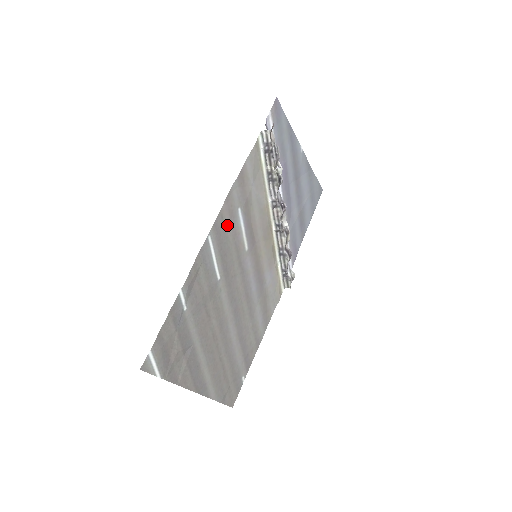
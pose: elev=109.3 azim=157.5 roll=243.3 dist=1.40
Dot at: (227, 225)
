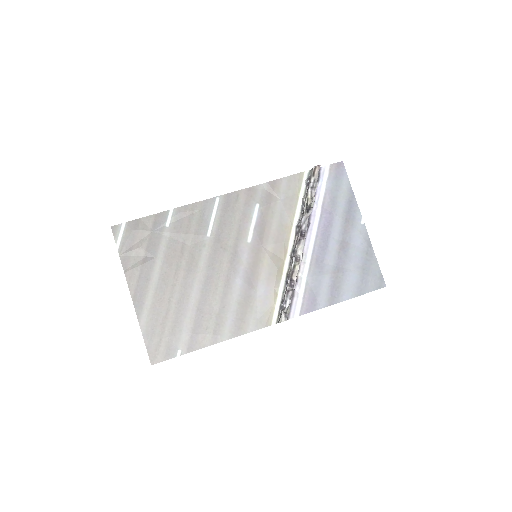
Dot at: (239, 206)
